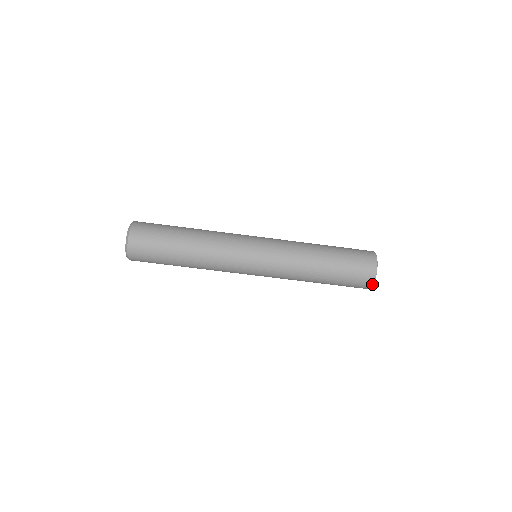
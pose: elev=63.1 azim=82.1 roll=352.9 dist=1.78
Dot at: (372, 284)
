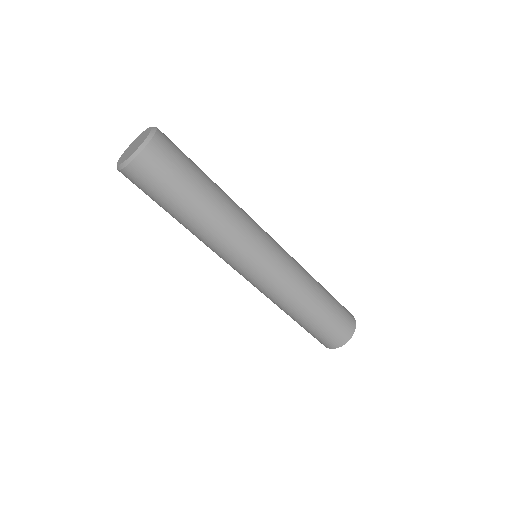
Dot at: (326, 347)
